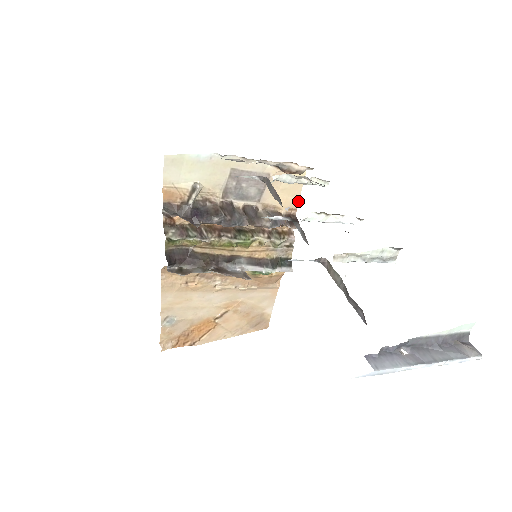
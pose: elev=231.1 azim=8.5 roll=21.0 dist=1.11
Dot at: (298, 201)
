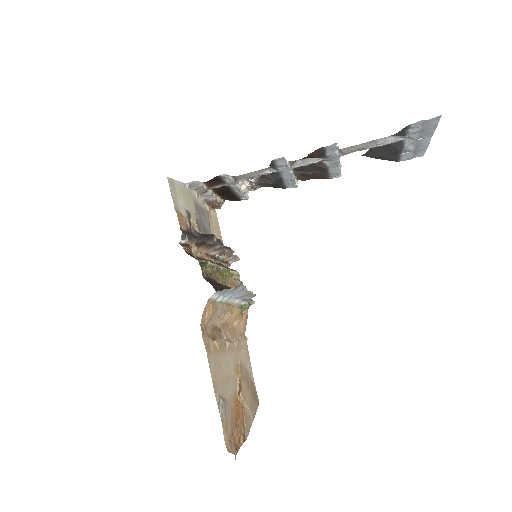
Dot at: (222, 241)
